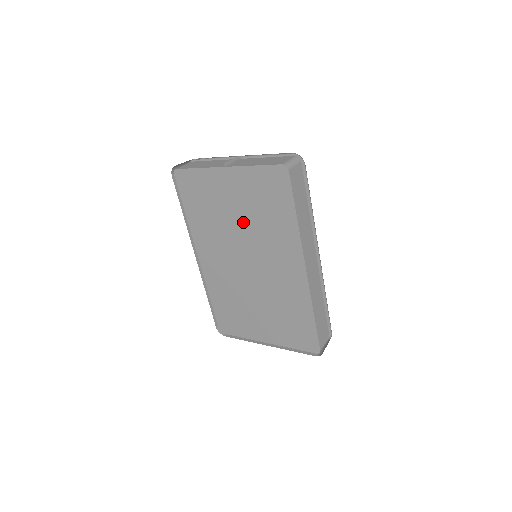
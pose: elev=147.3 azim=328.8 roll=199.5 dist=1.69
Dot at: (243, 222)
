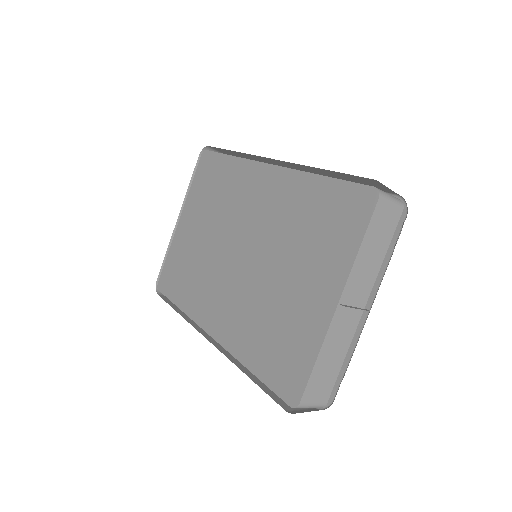
Dot at: (211, 228)
